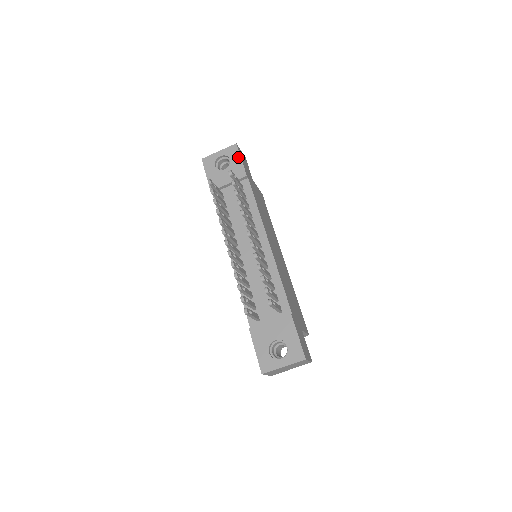
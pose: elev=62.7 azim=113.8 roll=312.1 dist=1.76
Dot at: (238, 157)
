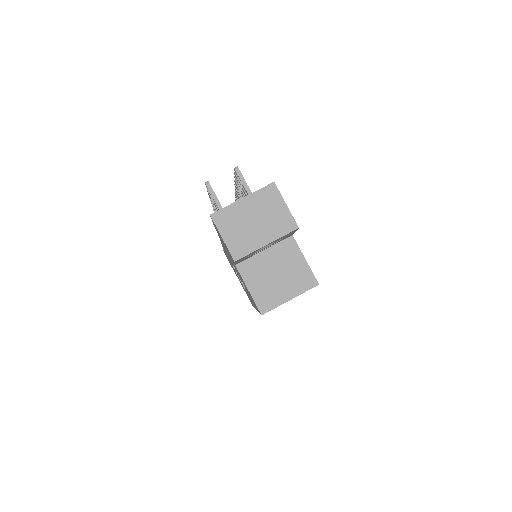
Dot at: occluded
